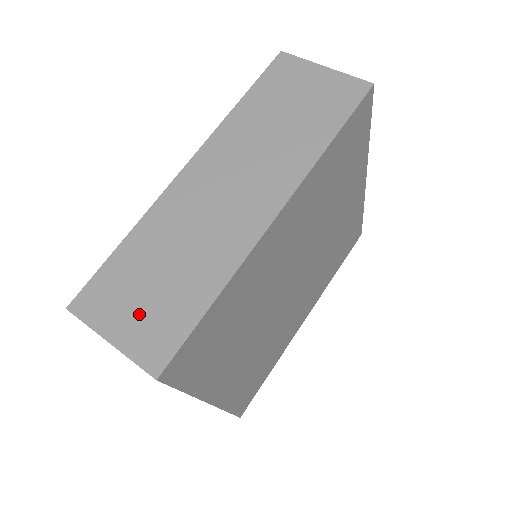
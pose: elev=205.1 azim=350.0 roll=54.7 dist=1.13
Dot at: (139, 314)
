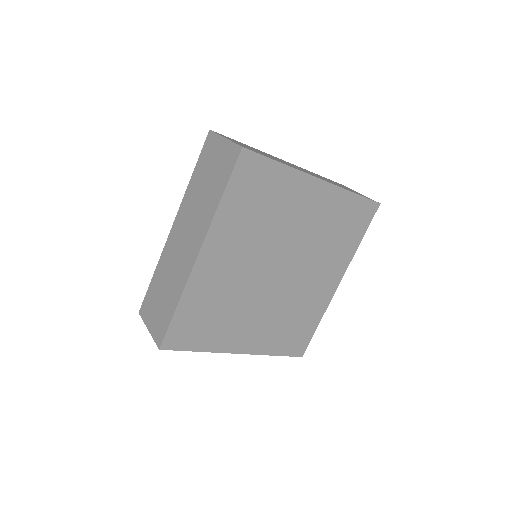
Dot at: (156, 316)
